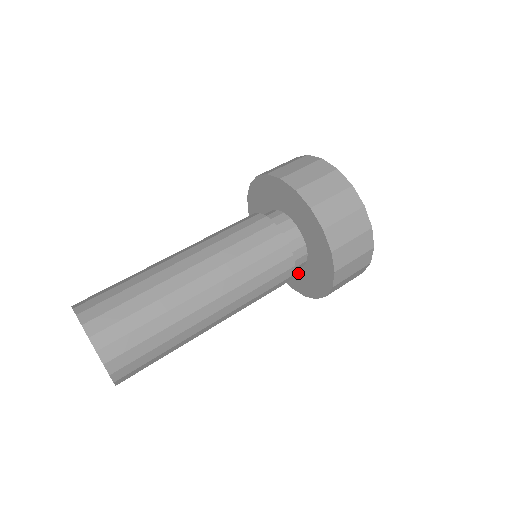
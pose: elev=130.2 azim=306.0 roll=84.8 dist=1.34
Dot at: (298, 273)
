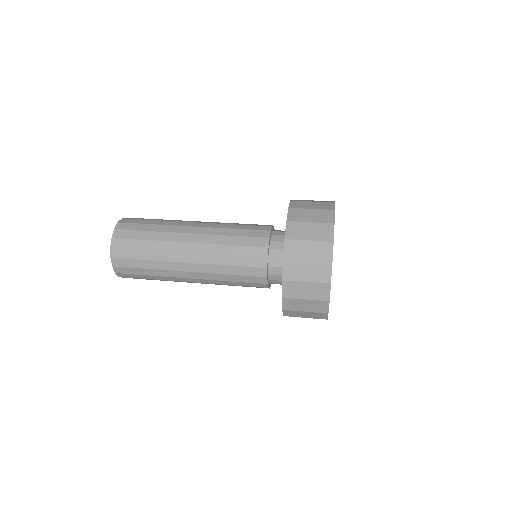
Dot at: occluded
